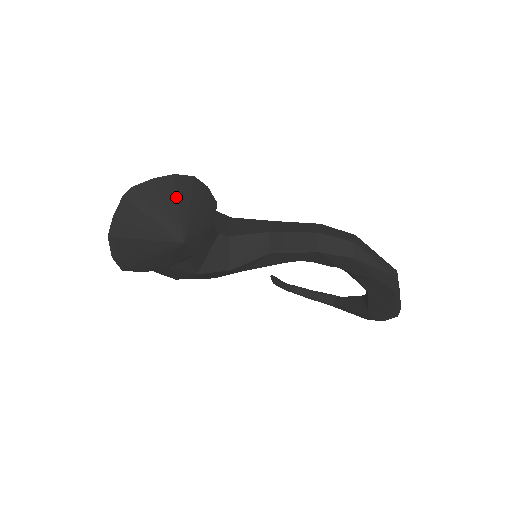
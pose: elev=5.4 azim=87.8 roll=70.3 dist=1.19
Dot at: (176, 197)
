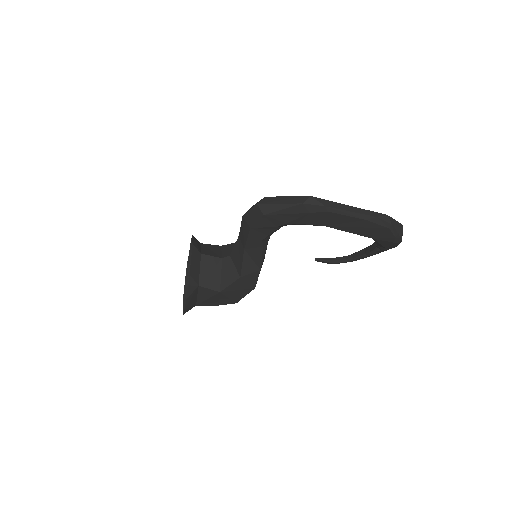
Dot at: occluded
